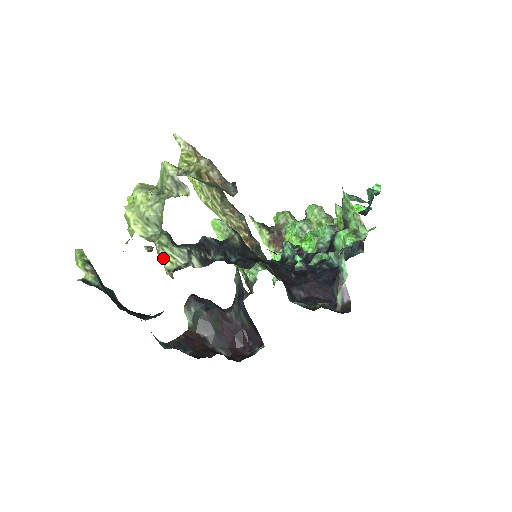
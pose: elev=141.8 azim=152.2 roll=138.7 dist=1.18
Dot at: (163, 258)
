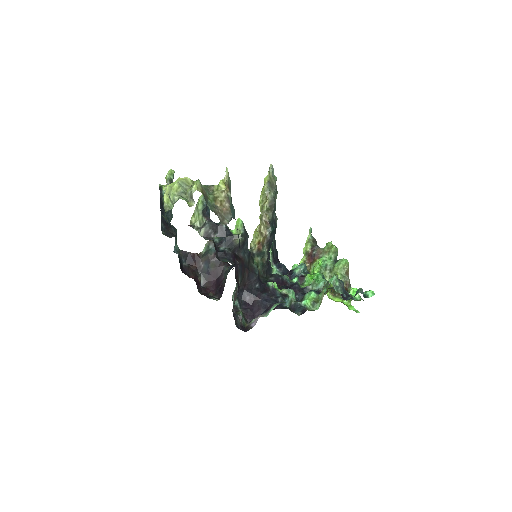
Dot at: (194, 214)
